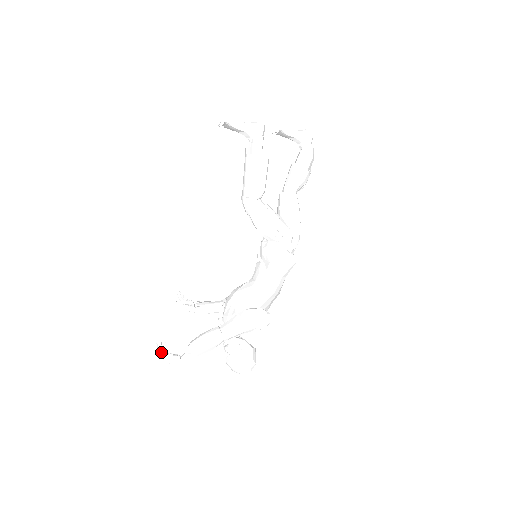
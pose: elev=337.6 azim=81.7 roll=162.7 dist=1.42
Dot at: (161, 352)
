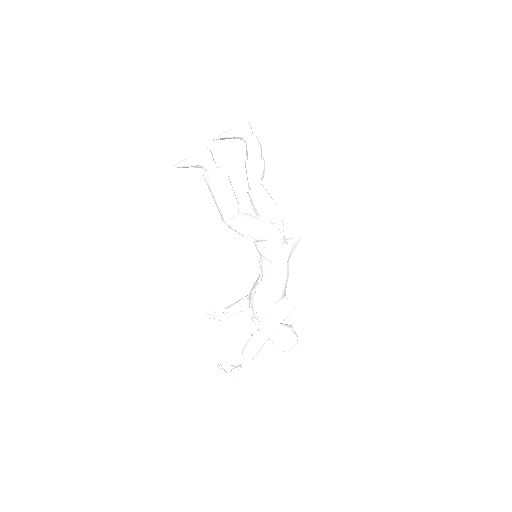
Dot at: (224, 372)
